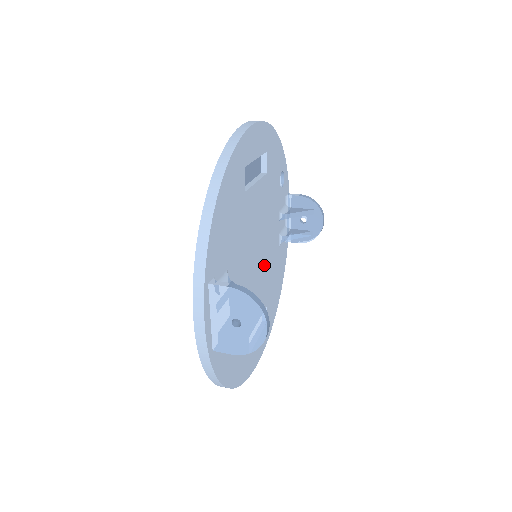
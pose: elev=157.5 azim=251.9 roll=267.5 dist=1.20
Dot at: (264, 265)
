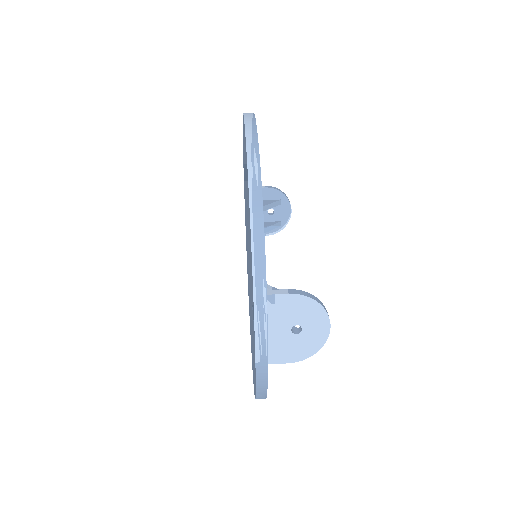
Dot at: occluded
